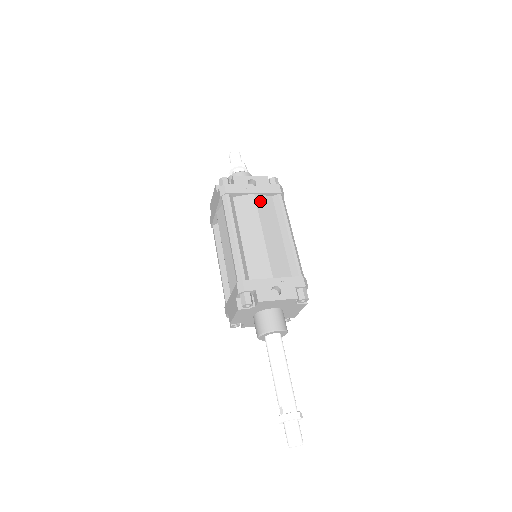
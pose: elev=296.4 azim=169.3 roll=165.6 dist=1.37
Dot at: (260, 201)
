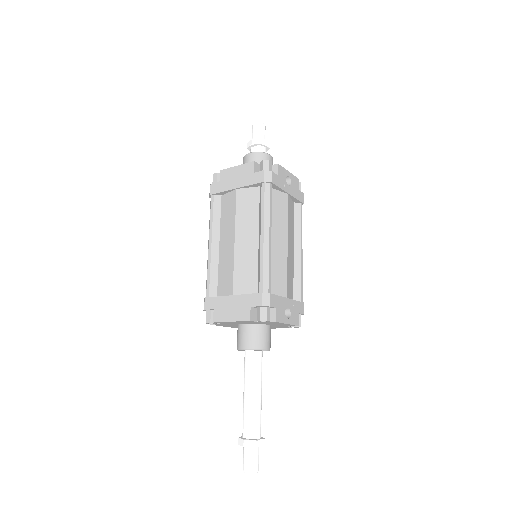
Dot at: (289, 205)
